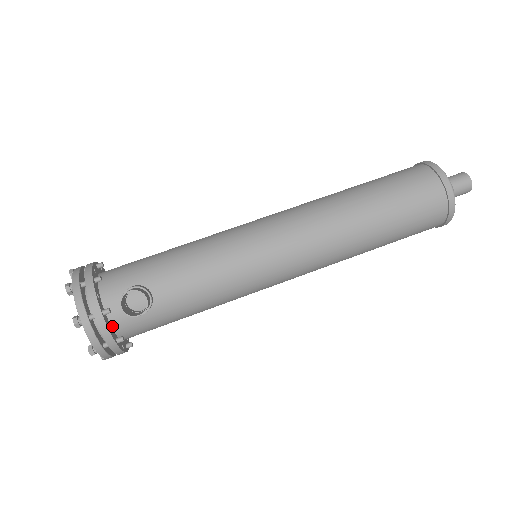
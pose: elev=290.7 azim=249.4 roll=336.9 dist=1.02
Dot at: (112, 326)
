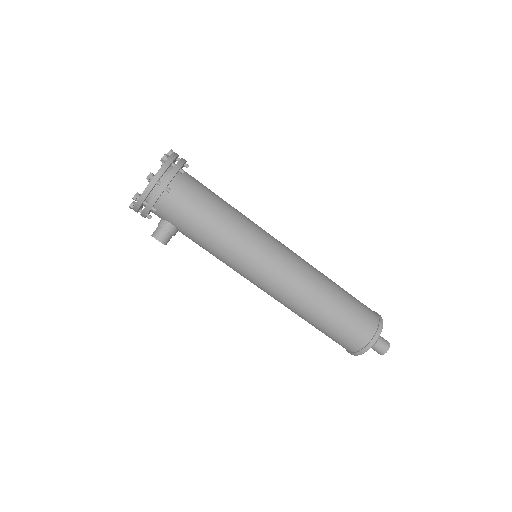
Dot at: occluded
